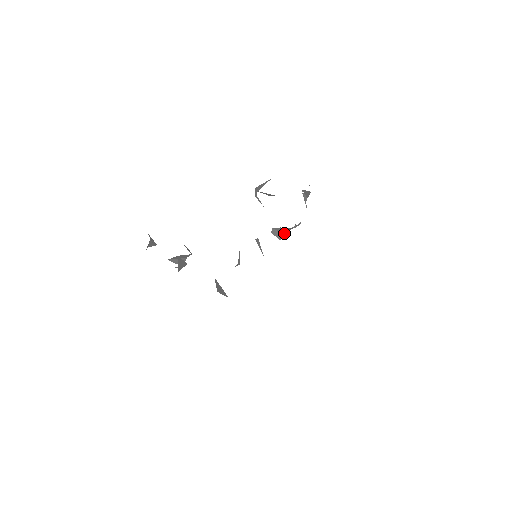
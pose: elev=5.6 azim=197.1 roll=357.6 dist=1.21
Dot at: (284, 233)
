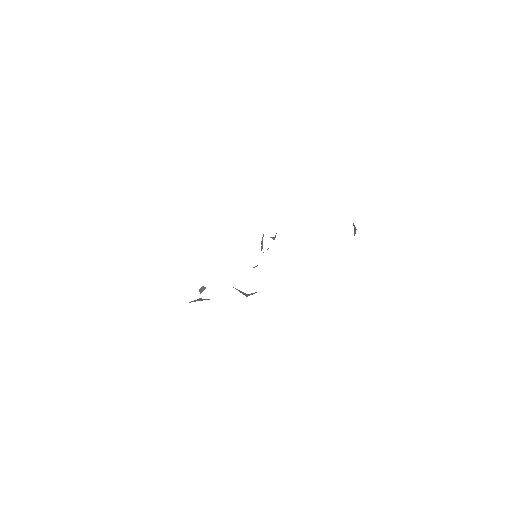
Dot at: occluded
